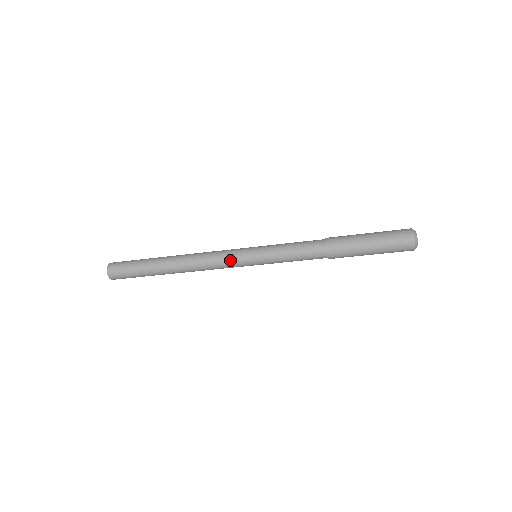
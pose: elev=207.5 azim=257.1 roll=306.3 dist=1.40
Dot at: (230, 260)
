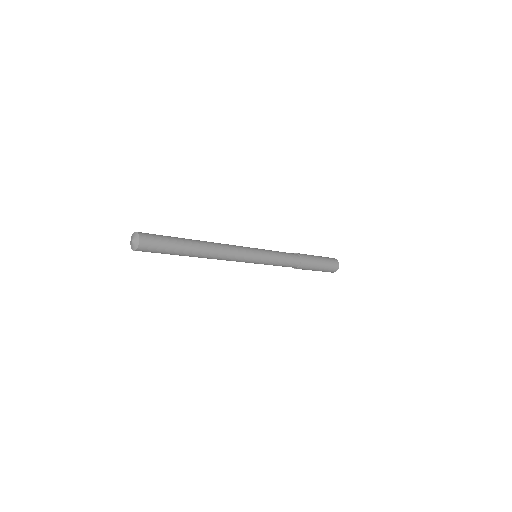
Dot at: occluded
